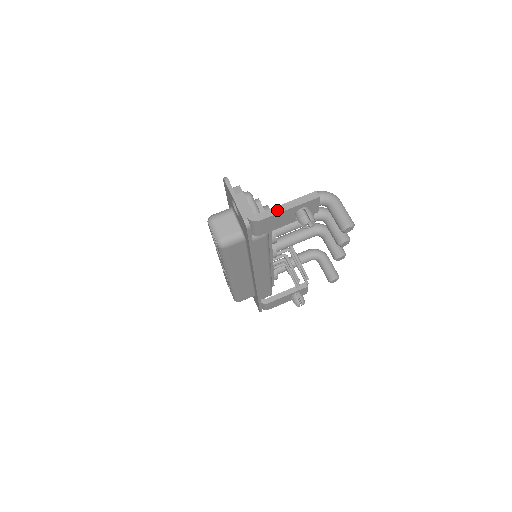
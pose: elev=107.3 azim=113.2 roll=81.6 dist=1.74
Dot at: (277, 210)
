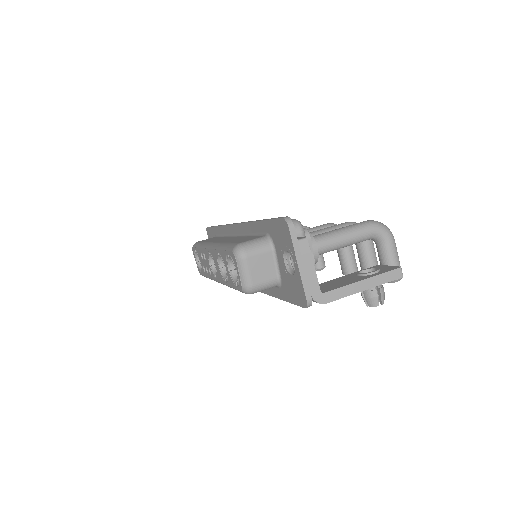
Dot at: (350, 290)
